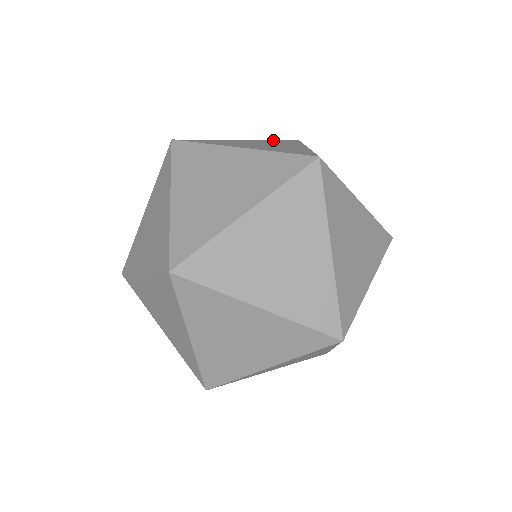
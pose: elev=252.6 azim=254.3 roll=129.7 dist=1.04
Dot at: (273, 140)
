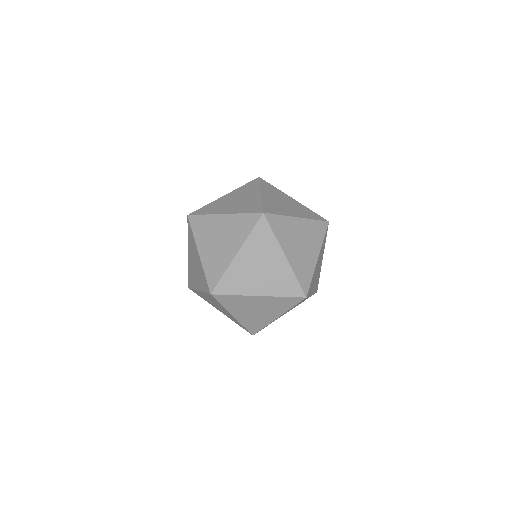
Dot at: occluded
